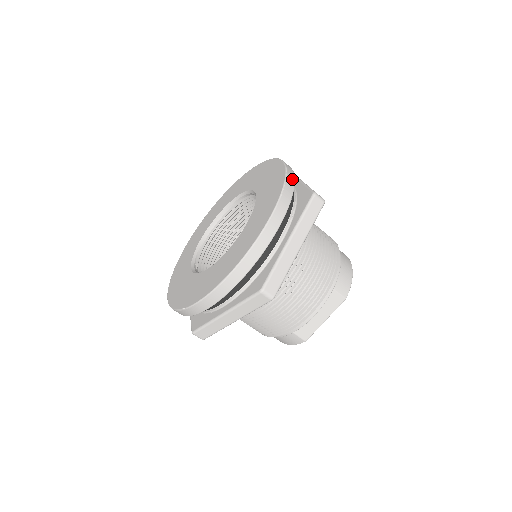
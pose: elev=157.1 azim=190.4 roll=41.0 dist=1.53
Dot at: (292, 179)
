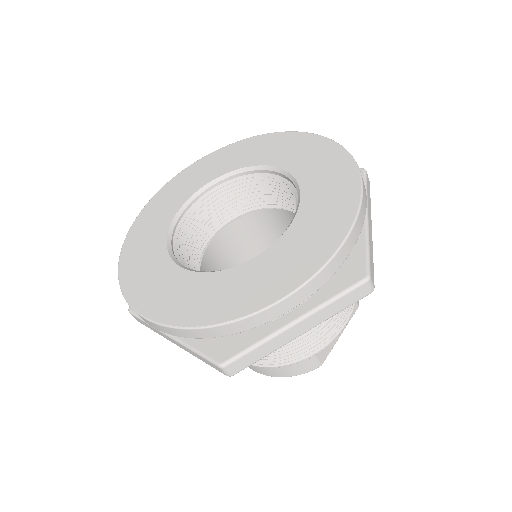
Dot at: occluded
